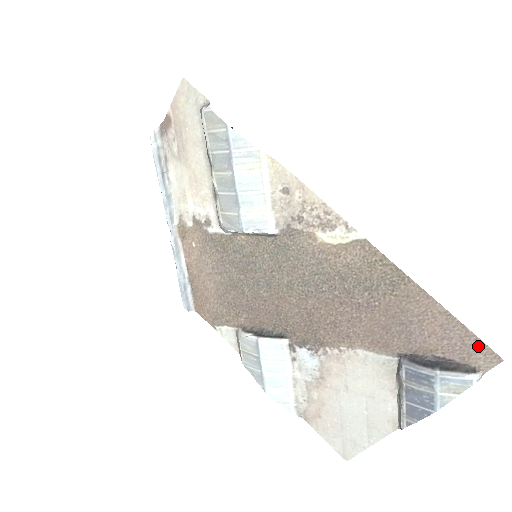
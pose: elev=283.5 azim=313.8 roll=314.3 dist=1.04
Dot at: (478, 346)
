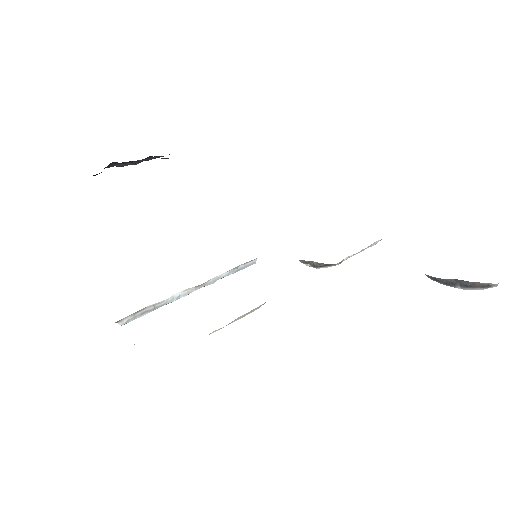
Dot at: occluded
